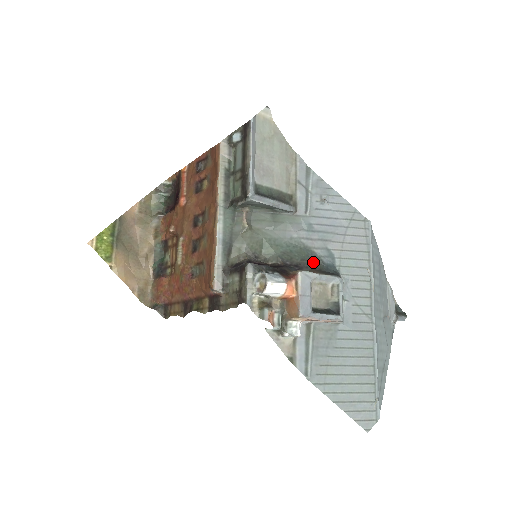
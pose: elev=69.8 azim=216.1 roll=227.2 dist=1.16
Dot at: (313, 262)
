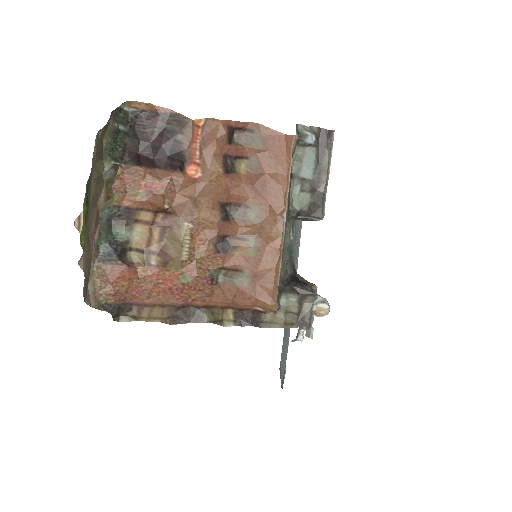
Dot at: (294, 266)
